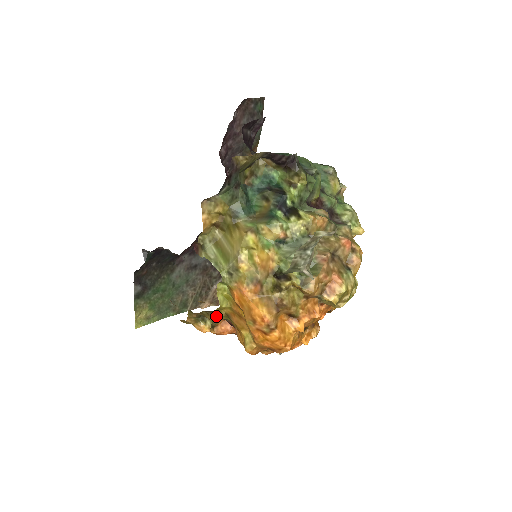
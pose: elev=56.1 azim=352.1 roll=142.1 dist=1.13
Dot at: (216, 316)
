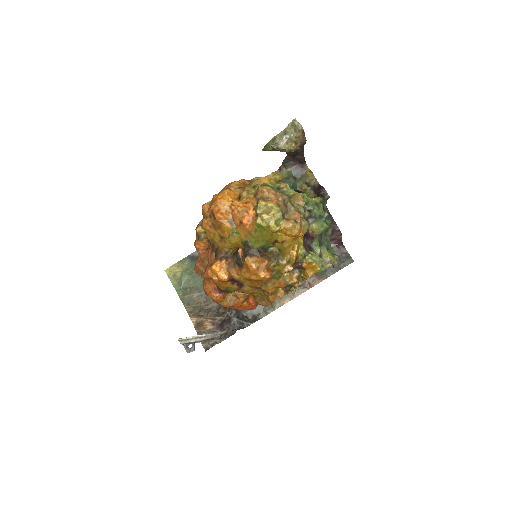
Dot at: occluded
